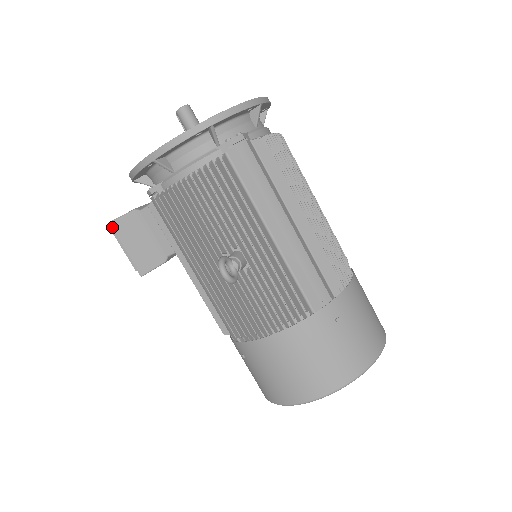
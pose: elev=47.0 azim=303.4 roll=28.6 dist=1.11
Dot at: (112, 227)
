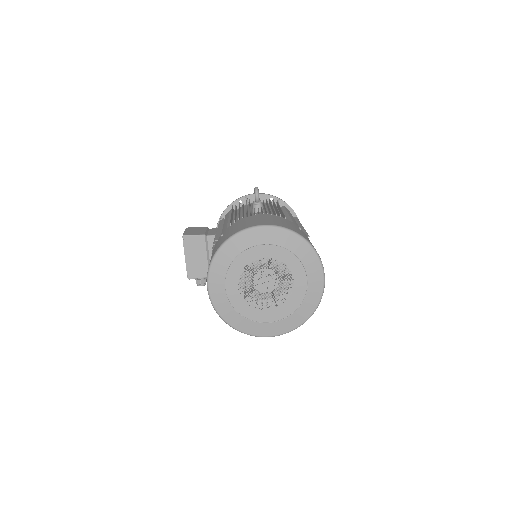
Dot at: (189, 227)
